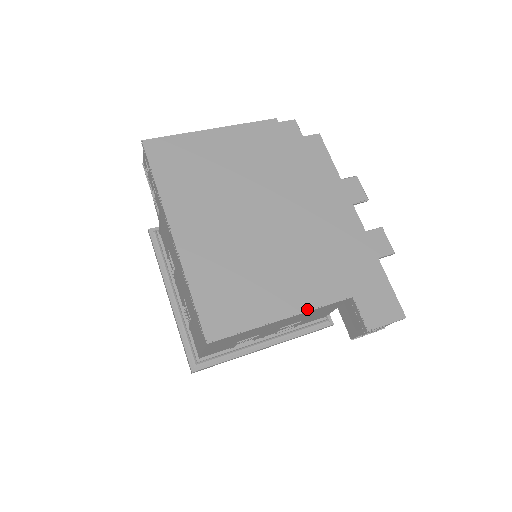
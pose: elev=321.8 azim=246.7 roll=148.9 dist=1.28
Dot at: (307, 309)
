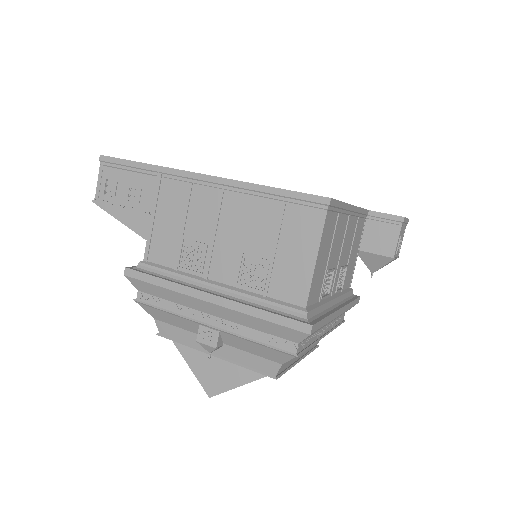
Dot at: occluded
